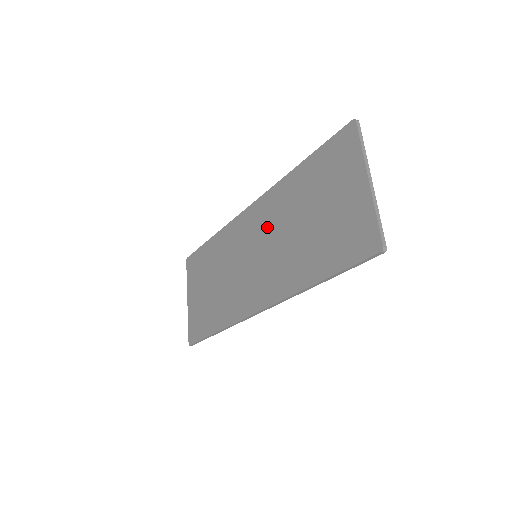
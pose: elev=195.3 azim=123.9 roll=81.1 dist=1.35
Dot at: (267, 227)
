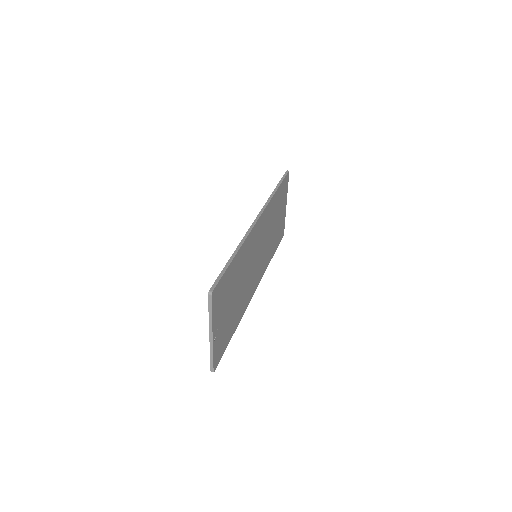
Dot at: occluded
